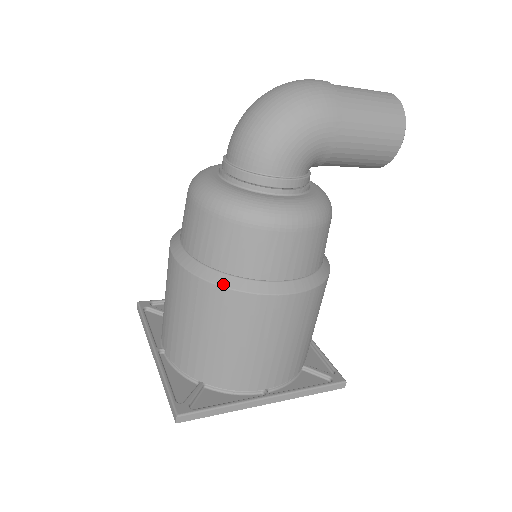
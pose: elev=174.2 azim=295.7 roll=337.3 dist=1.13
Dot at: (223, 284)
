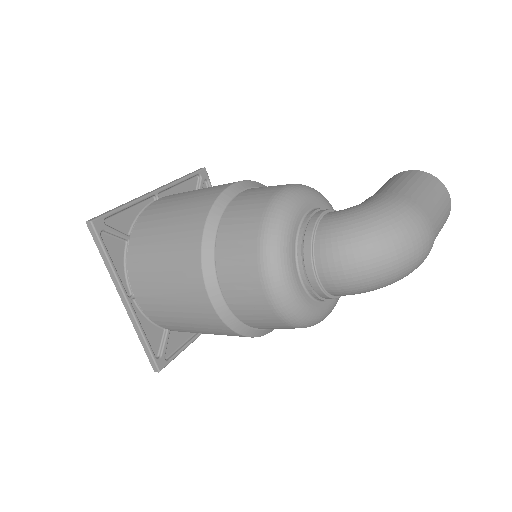
Dot at: (248, 335)
